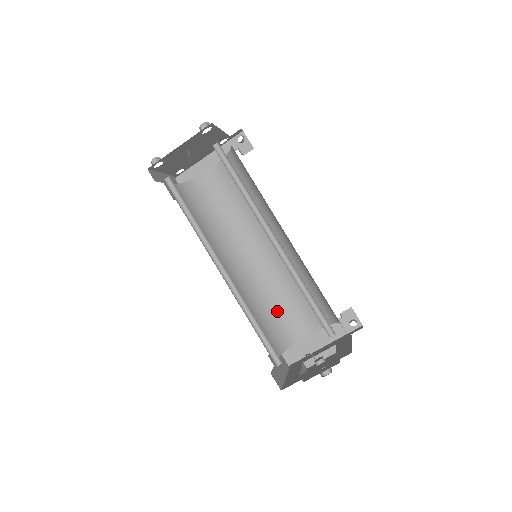
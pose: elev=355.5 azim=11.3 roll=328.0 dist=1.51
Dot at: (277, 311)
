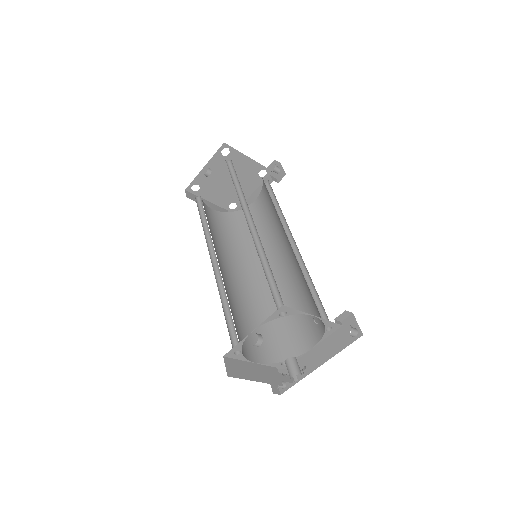
Dot at: (282, 322)
